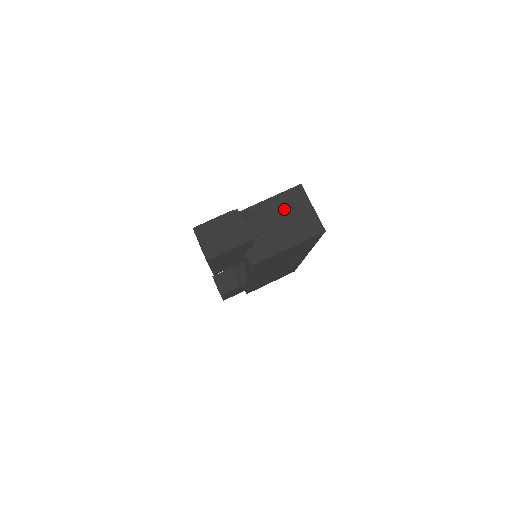
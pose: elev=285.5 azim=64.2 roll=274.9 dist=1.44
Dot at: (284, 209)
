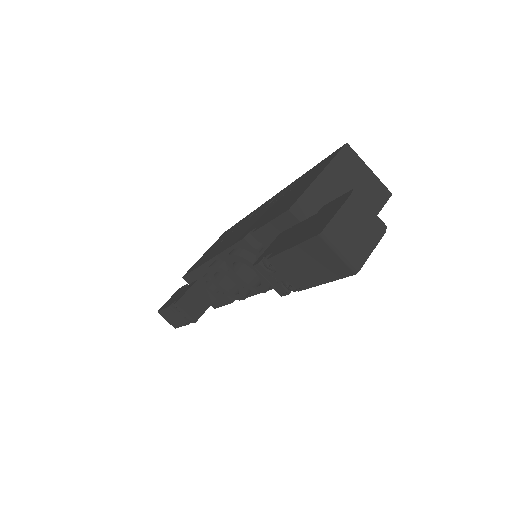
Dot at: (344, 180)
